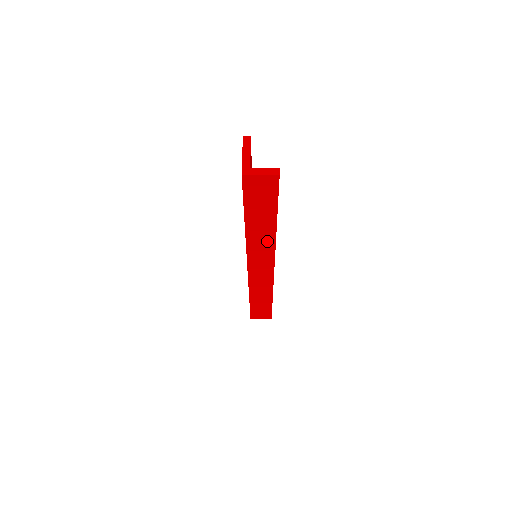
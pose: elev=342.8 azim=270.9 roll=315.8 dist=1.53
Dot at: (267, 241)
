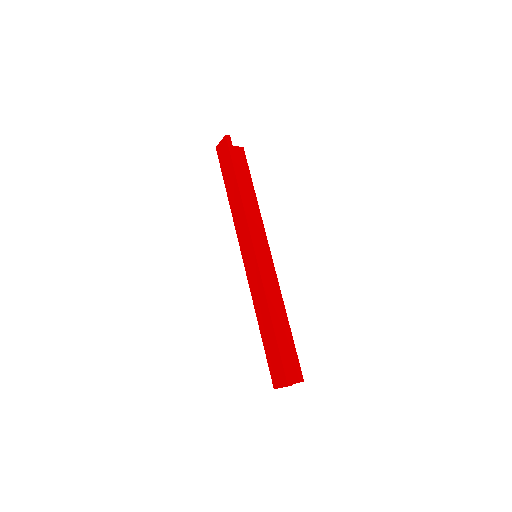
Dot at: (241, 211)
